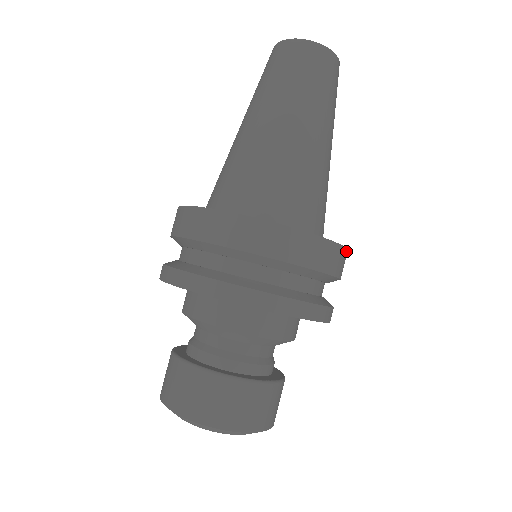
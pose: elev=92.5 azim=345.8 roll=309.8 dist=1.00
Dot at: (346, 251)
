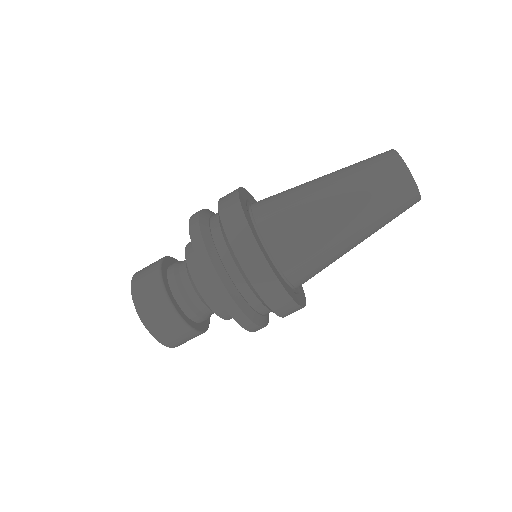
Dot at: occluded
